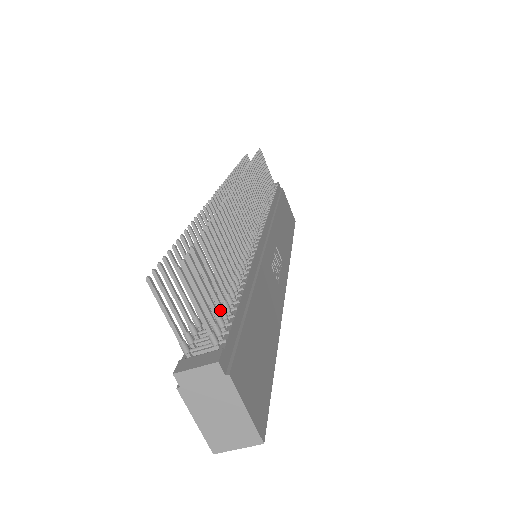
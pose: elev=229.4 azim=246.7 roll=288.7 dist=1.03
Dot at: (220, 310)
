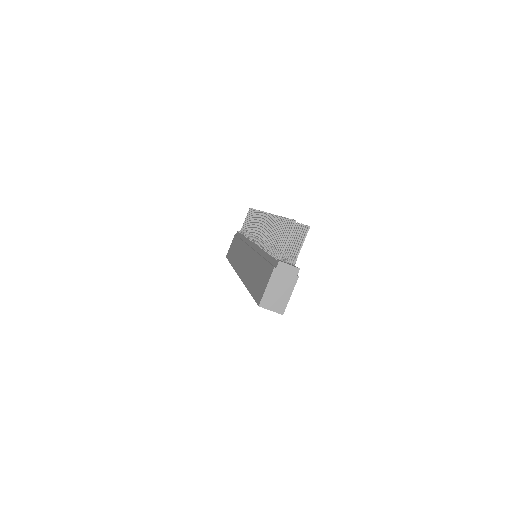
Dot at: (291, 255)
